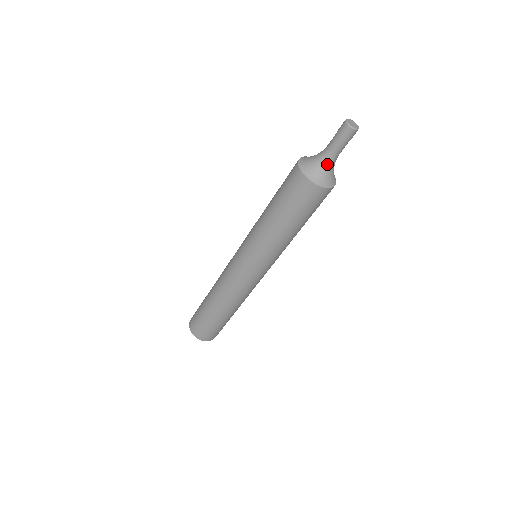
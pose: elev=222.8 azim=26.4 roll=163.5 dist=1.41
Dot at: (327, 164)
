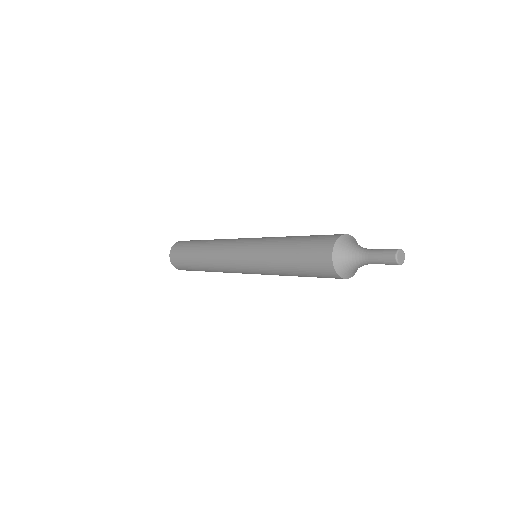
Dot at: (356, 262)
